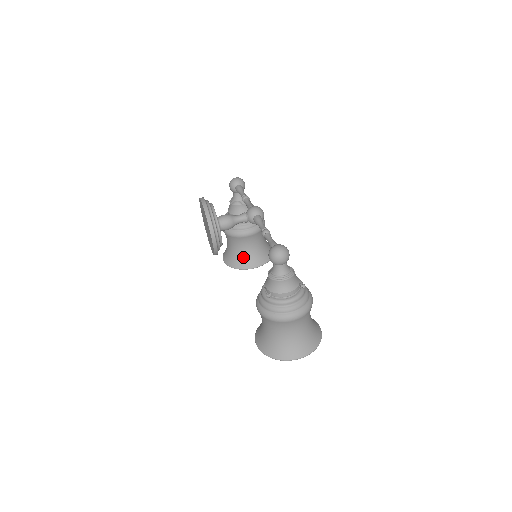
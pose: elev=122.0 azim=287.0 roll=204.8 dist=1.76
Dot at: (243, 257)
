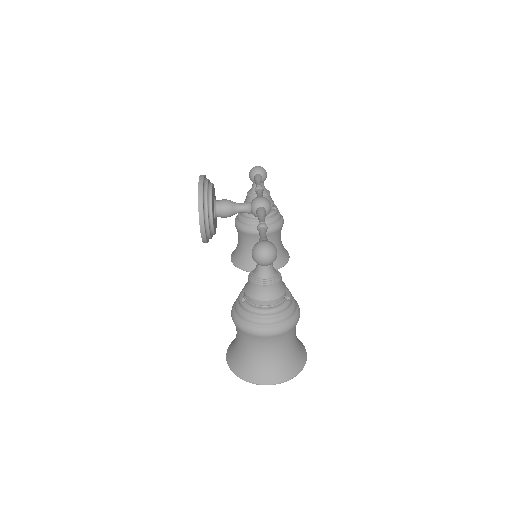
Dot at: (250, 257)
